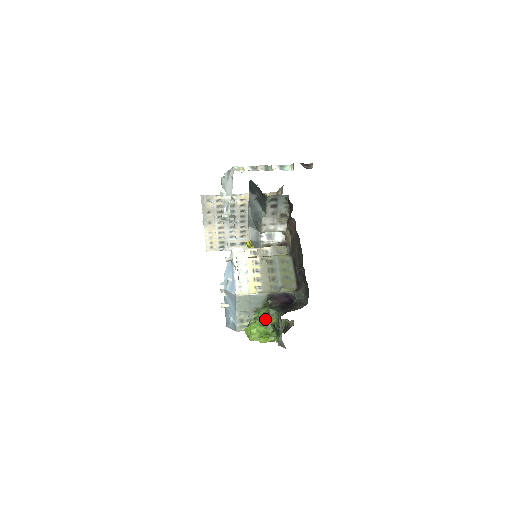
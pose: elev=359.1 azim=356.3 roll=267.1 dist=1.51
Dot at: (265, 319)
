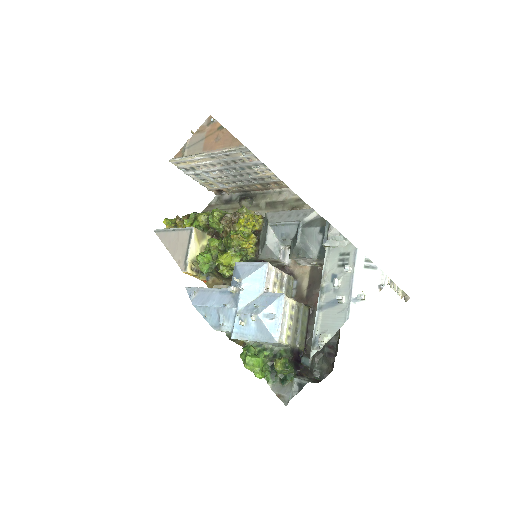
Dot at: (282, 371)
